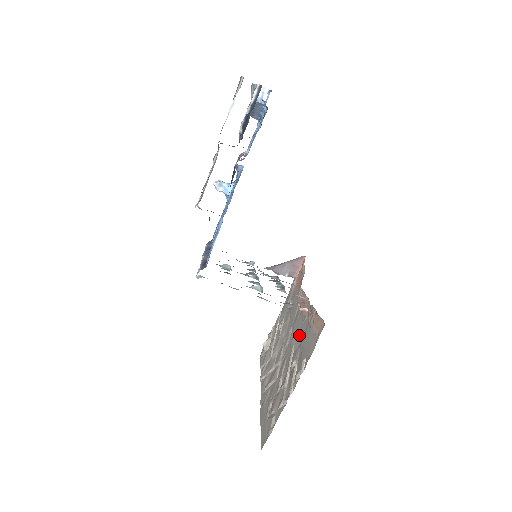
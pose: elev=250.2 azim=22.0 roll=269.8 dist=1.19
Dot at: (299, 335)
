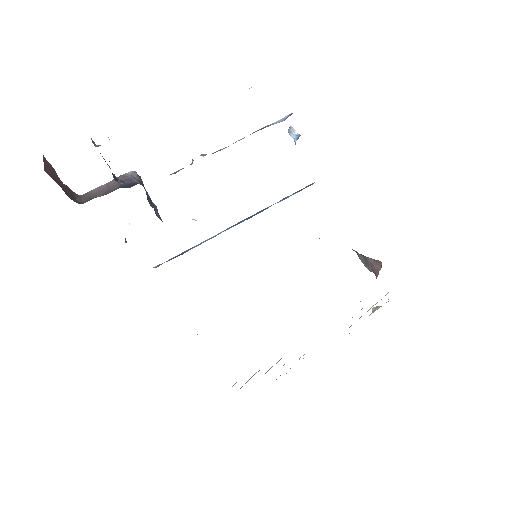
Dot at: occluded
